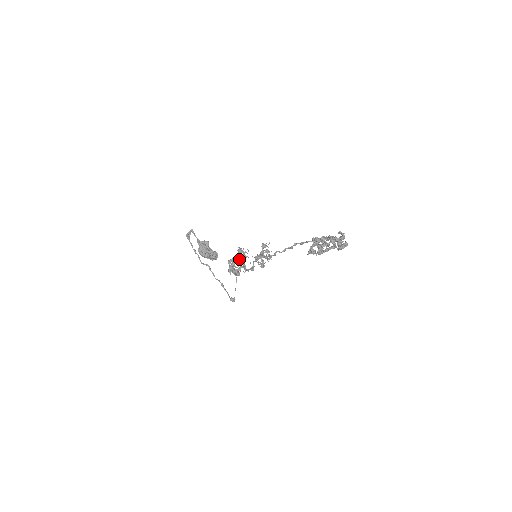
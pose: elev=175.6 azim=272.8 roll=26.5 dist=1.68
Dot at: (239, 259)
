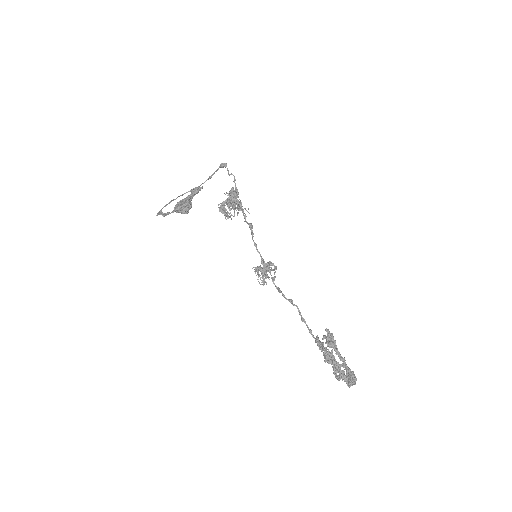
Dot at: occluded
